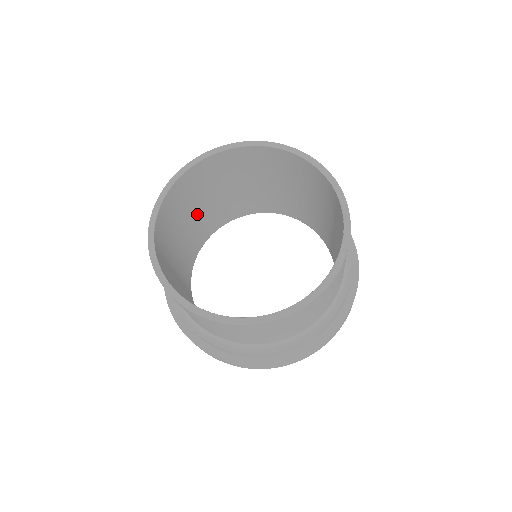
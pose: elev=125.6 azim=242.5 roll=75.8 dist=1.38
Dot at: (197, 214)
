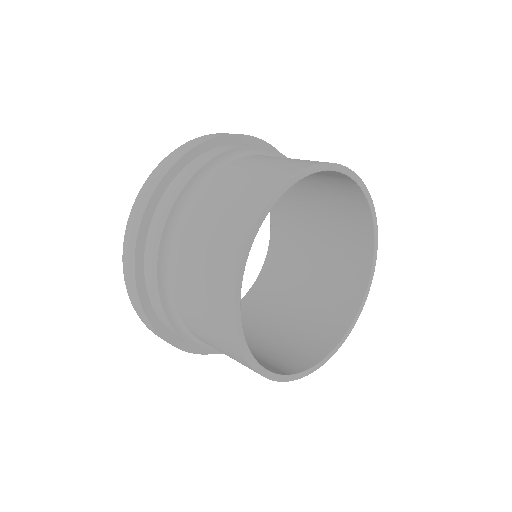
Dot at: occluded
